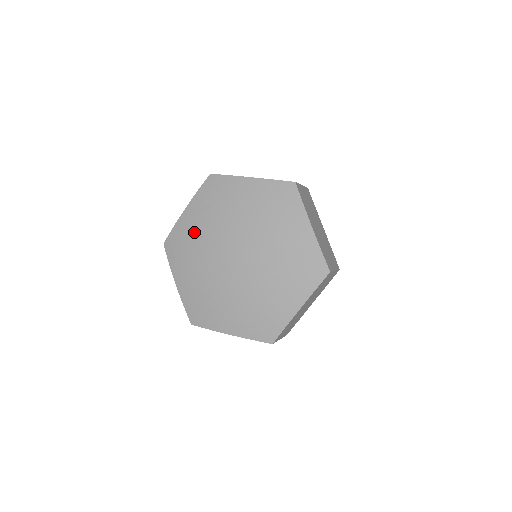
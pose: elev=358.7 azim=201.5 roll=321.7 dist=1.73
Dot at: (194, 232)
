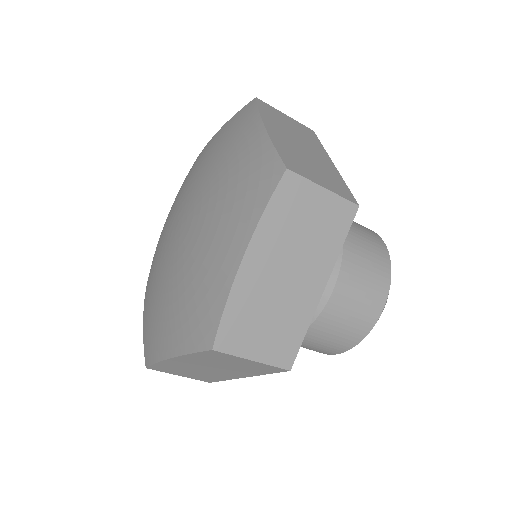
Dot at: (151, 297)
